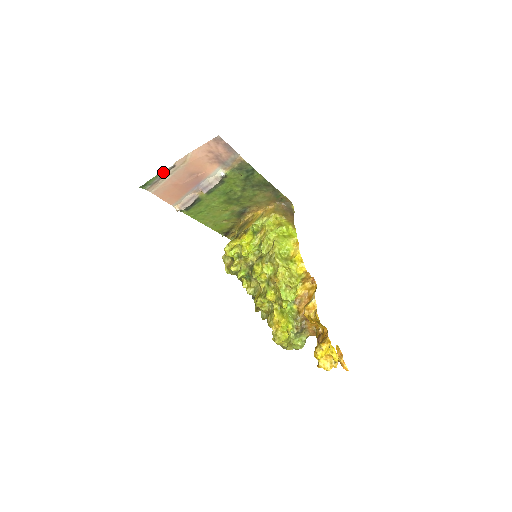
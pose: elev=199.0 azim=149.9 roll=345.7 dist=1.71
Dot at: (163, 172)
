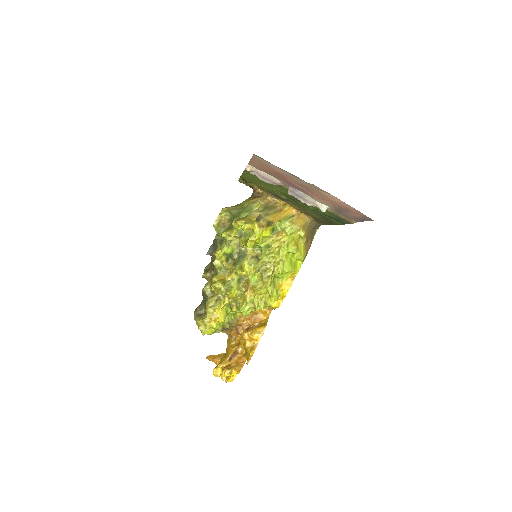
Dot at: occluded
